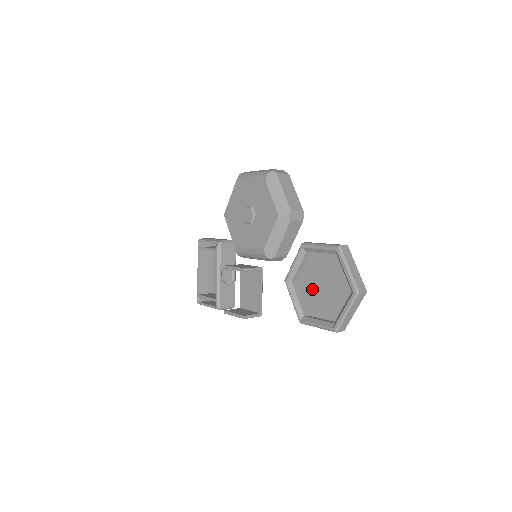
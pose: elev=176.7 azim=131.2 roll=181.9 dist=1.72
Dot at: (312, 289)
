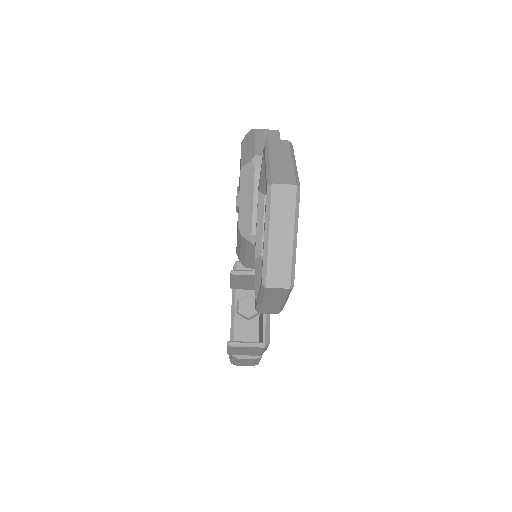
Dot at: occluded
